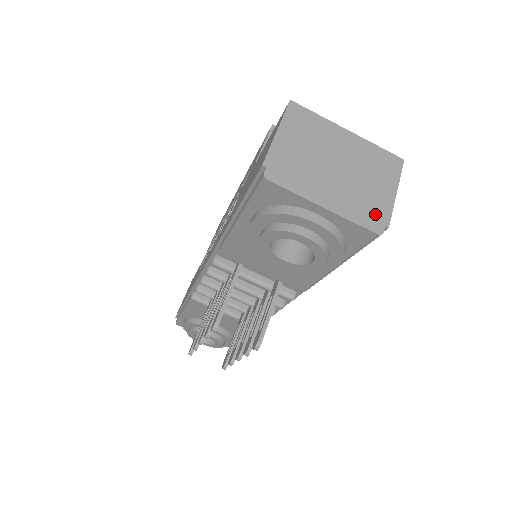
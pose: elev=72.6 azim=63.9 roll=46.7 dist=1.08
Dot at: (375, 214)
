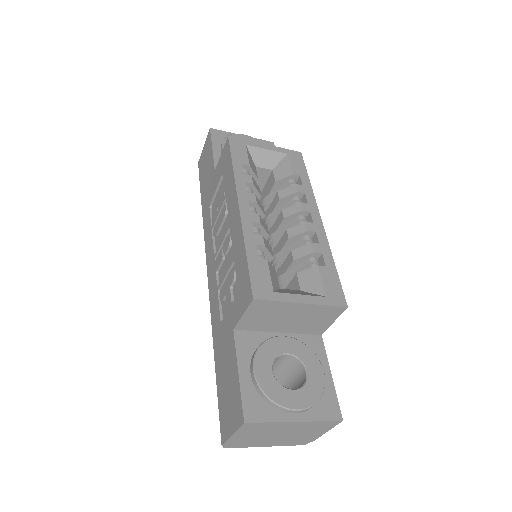
Dot at: (304, 441)
